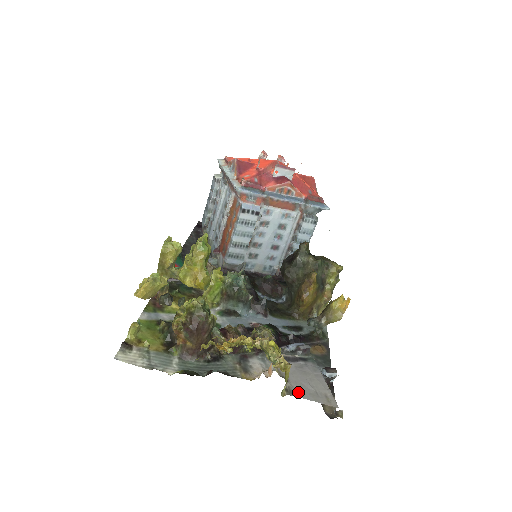
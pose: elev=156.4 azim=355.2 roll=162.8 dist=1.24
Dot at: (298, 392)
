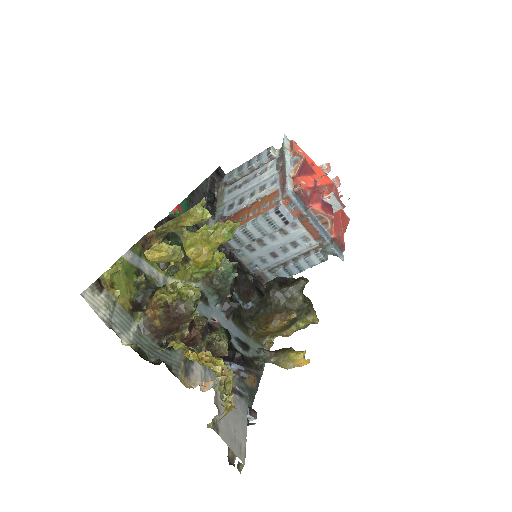
Dot at: (222, 431)
